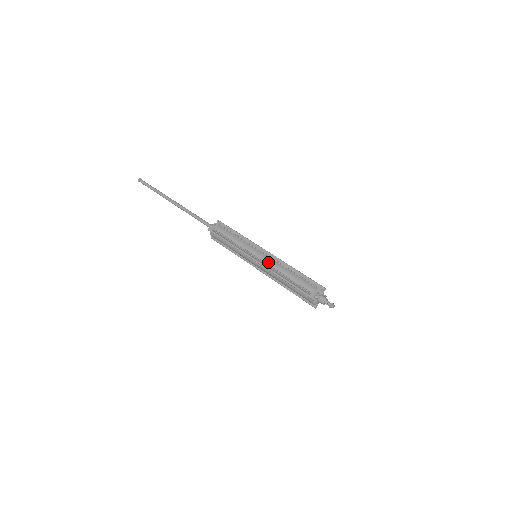
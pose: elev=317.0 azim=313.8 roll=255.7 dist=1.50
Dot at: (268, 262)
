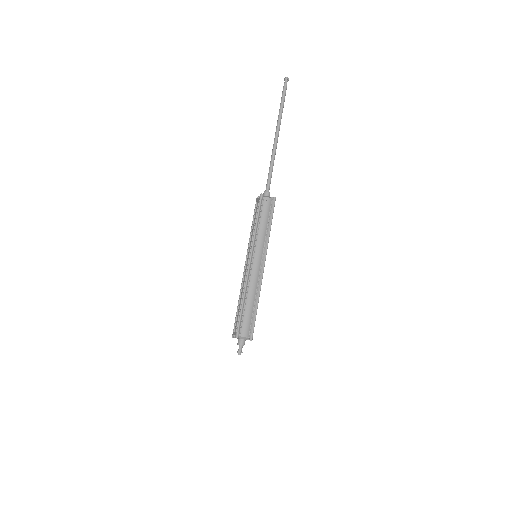
Dot at: (244, 274)
